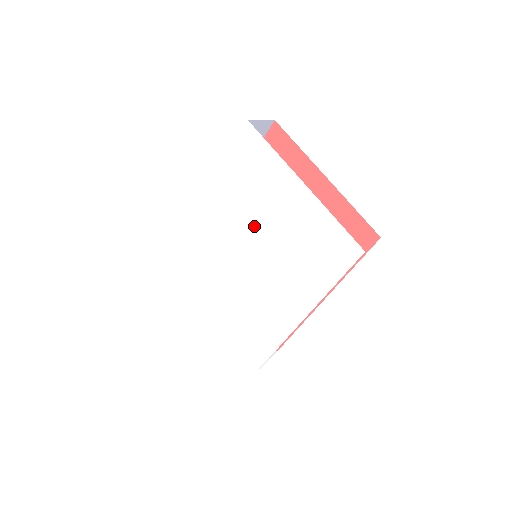
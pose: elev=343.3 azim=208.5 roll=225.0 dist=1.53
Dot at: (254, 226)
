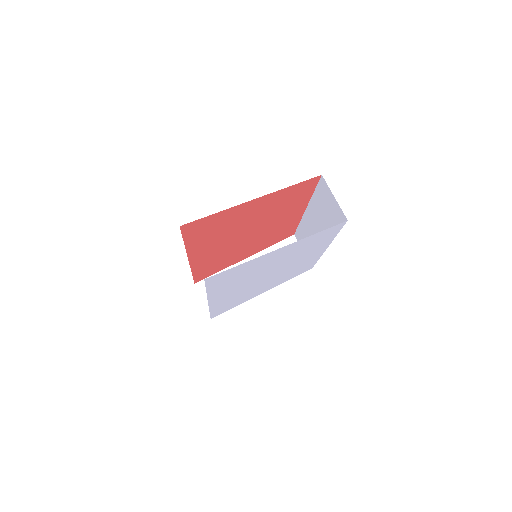
Dot at: (260, 272)
